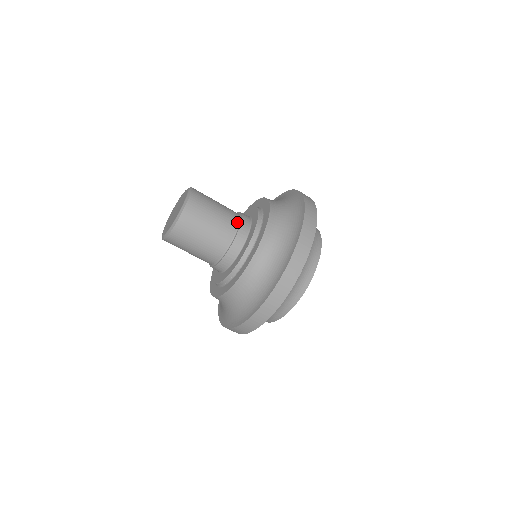
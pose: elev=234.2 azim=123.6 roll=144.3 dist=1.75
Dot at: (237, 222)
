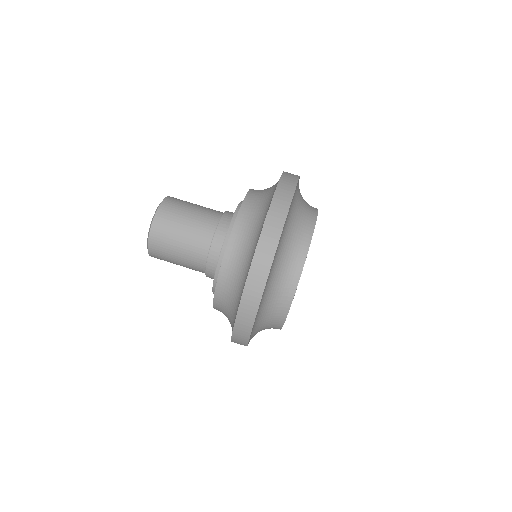
Dot at: occluded
